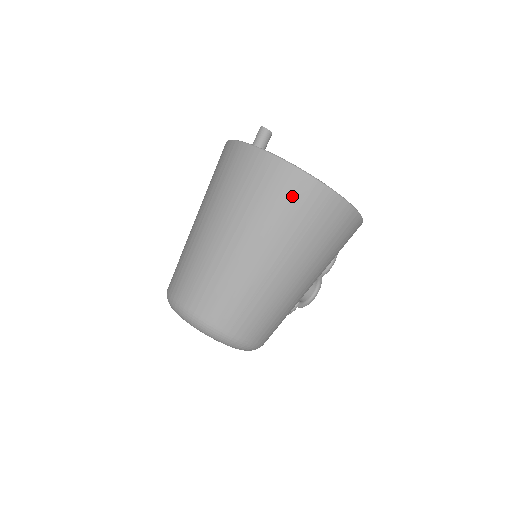
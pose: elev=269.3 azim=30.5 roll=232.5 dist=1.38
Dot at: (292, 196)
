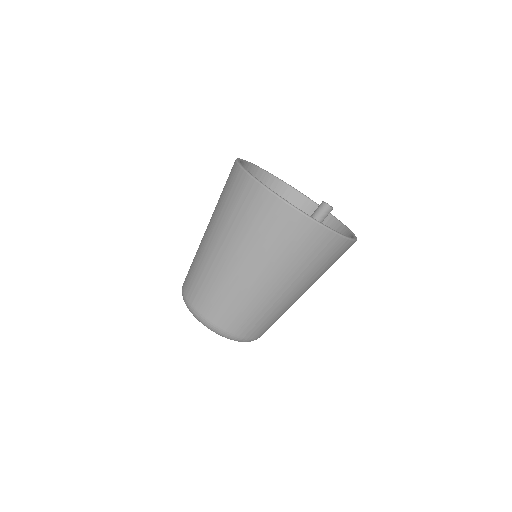
Dot at: (337, 256)
